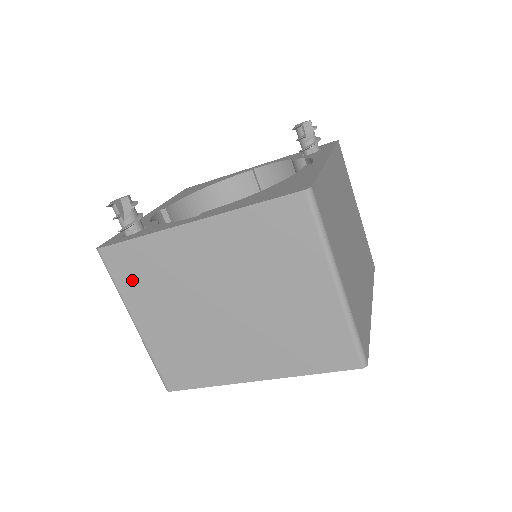
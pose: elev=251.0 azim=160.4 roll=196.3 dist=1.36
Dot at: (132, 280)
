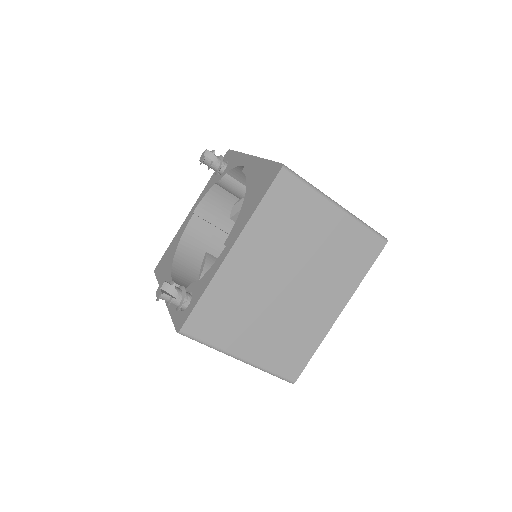
Dot at: (218, 329)
